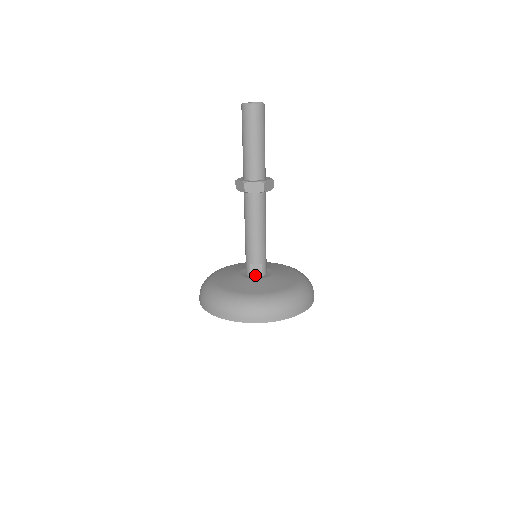
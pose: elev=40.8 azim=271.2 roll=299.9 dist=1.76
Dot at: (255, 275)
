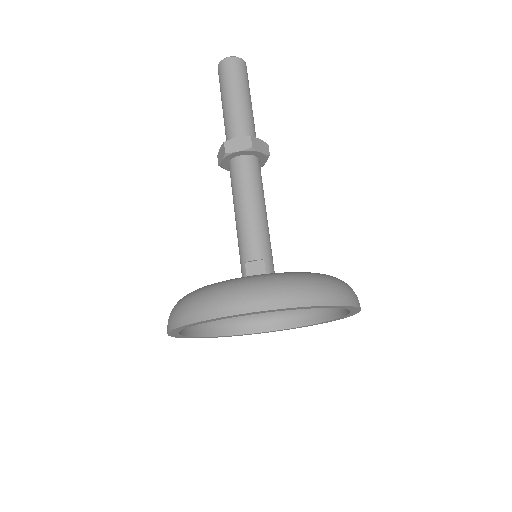
Dot at: occluded
